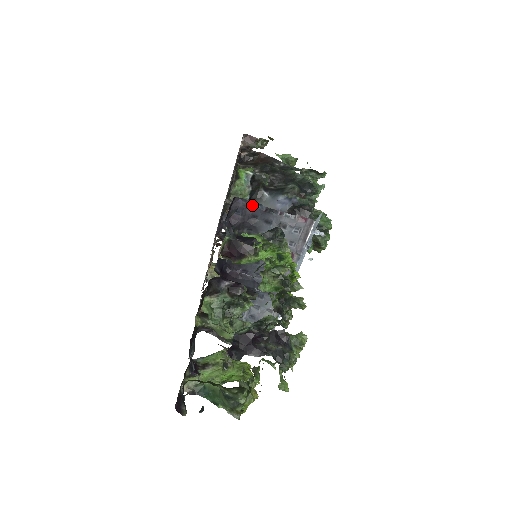
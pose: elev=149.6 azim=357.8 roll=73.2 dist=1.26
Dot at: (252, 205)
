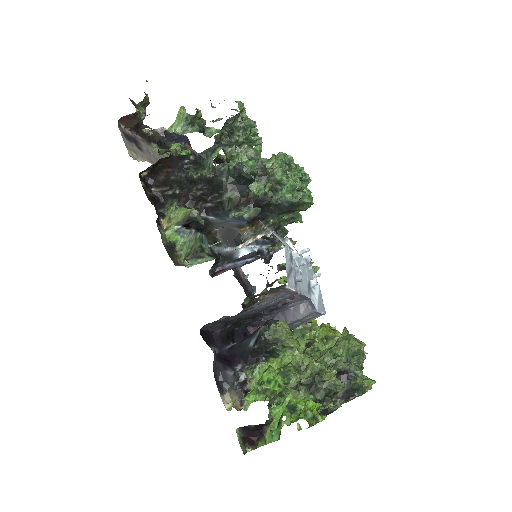
Dot at: (220, 320)
